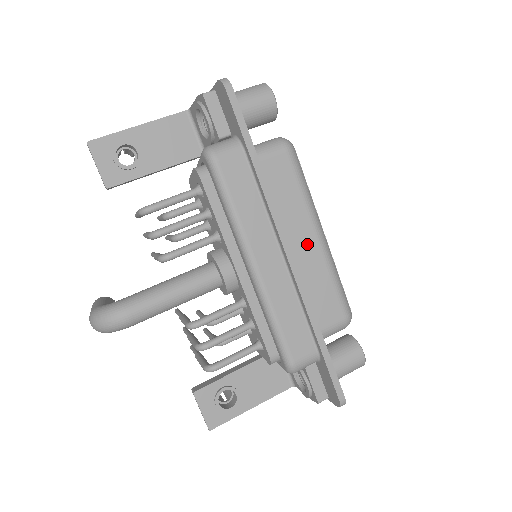
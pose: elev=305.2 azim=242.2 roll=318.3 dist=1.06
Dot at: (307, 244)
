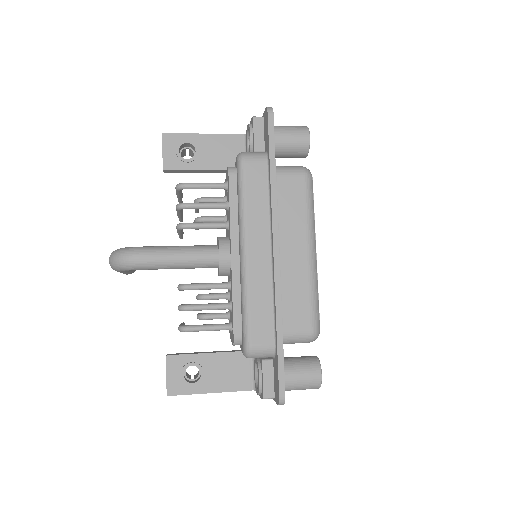
Dot at: (297, 254)
